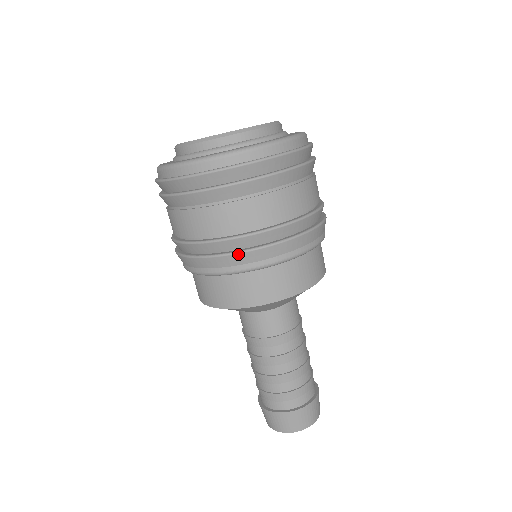
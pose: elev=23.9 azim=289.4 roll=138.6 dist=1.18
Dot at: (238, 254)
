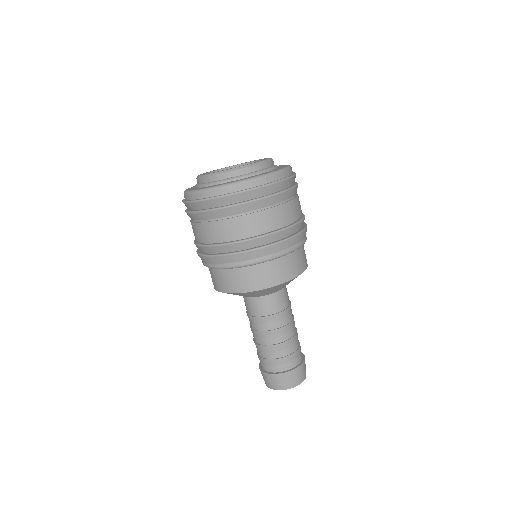
Dot at: (261, 249)
